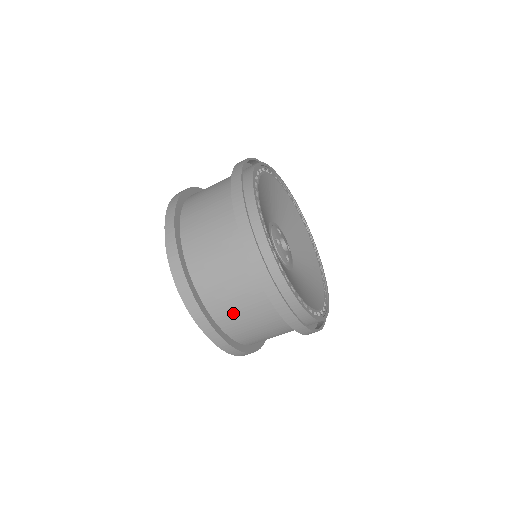
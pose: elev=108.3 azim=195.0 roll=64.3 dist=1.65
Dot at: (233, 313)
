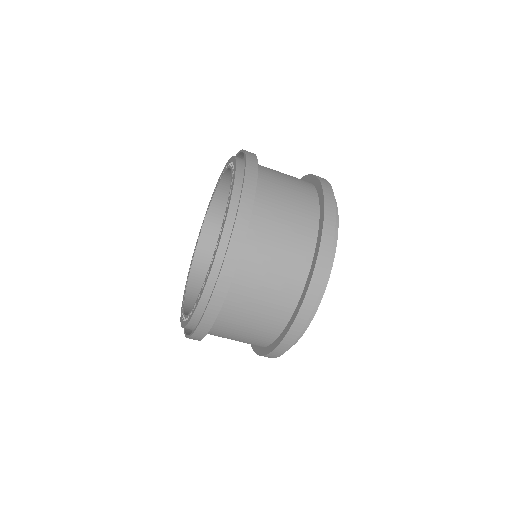
Dot at: occluded
